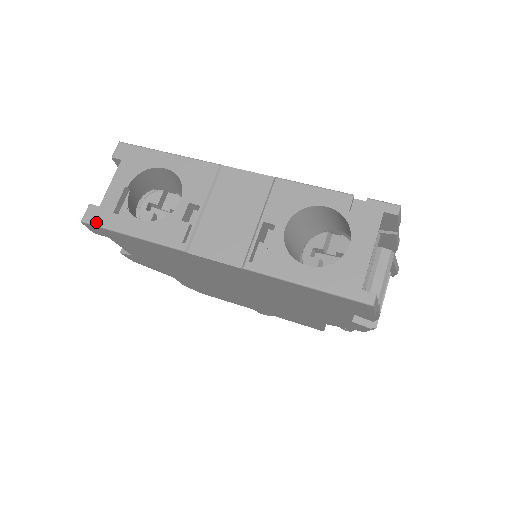
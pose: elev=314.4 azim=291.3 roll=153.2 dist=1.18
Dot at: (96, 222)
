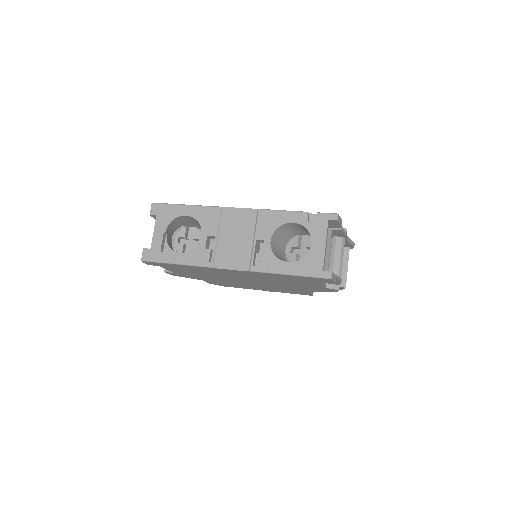
Dot at: (151, 259)
